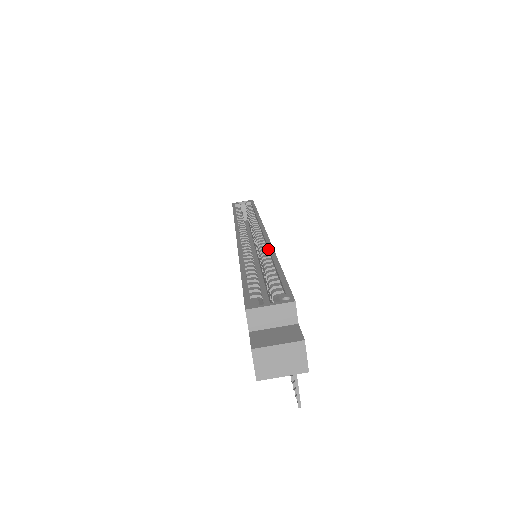
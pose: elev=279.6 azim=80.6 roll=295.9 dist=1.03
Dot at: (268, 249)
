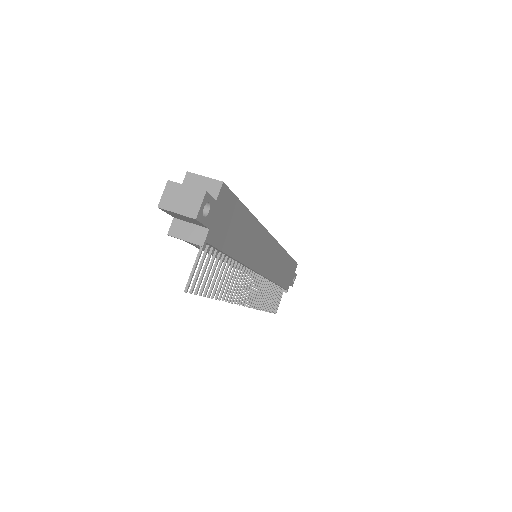
Dot at: occluded
